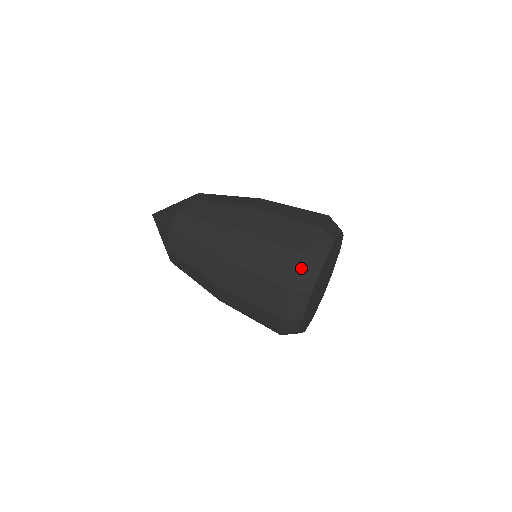
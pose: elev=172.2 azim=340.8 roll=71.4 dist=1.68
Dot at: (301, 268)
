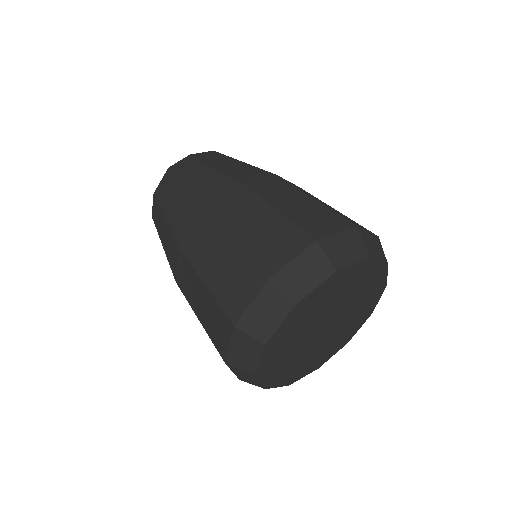
Dot at: (300, 257)
